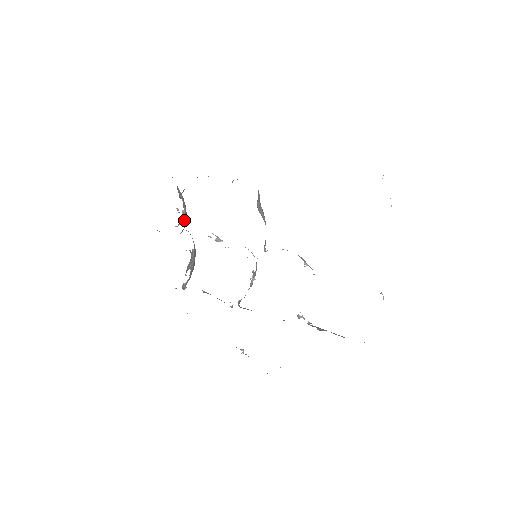
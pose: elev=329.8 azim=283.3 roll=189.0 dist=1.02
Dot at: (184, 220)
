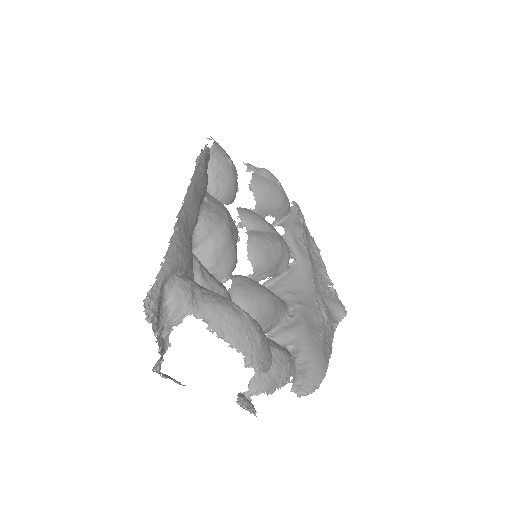
Dot at: occluded
